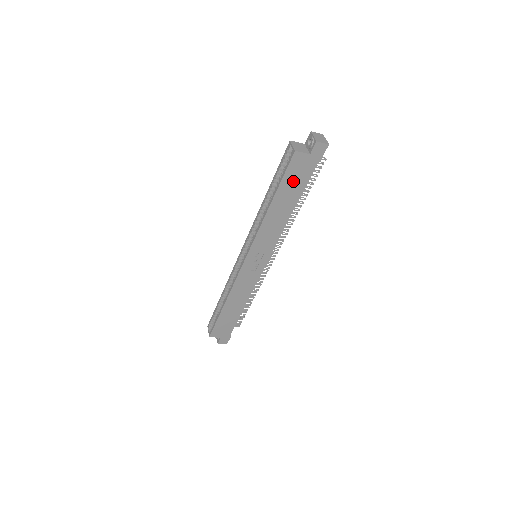
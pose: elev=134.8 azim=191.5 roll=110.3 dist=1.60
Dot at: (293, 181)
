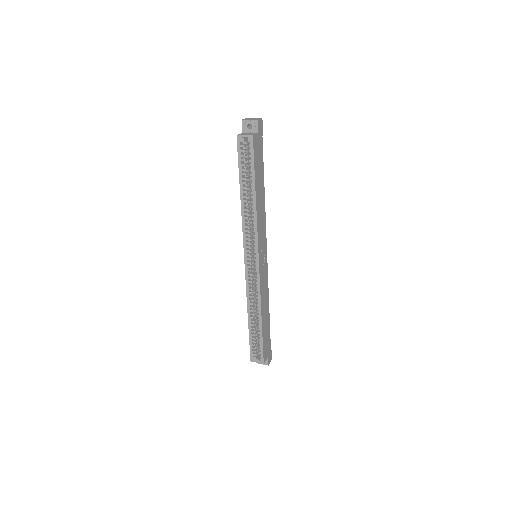
Dot at: (258, 164)
